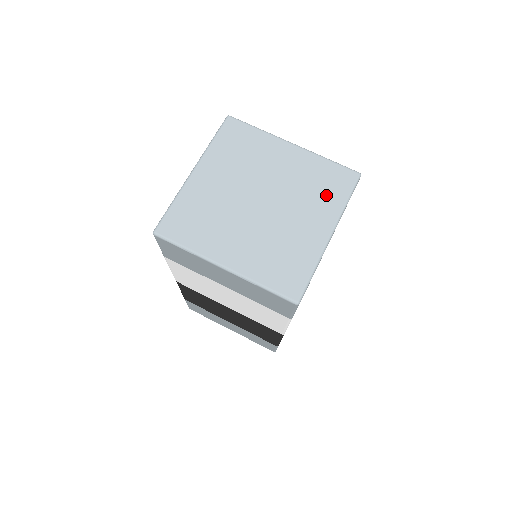
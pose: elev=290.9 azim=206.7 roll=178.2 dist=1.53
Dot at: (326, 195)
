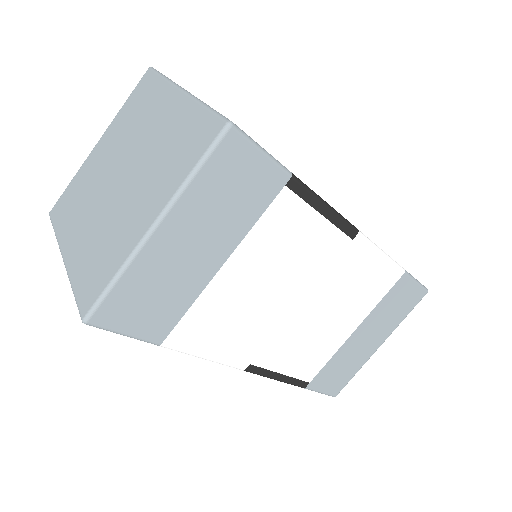
Dot at: (175, 163)
